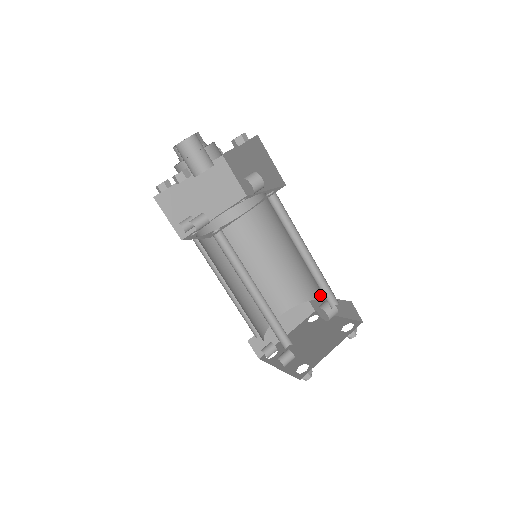
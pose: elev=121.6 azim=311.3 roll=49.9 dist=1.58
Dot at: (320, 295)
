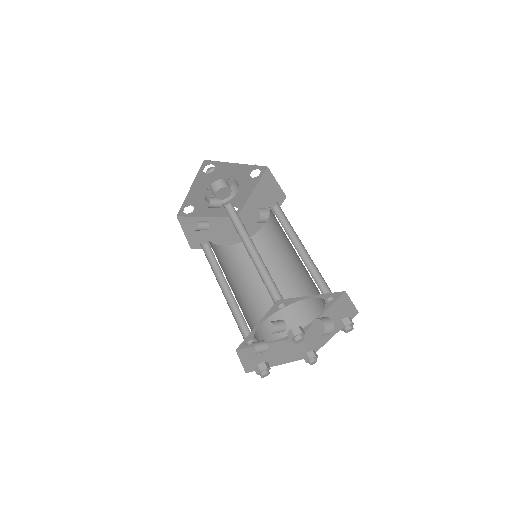
Dot at: (315, 311)
